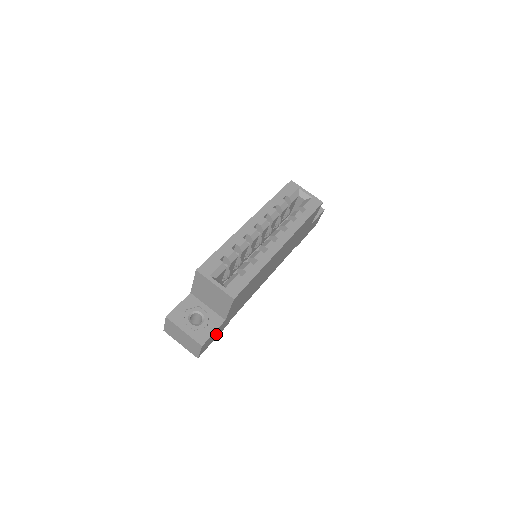
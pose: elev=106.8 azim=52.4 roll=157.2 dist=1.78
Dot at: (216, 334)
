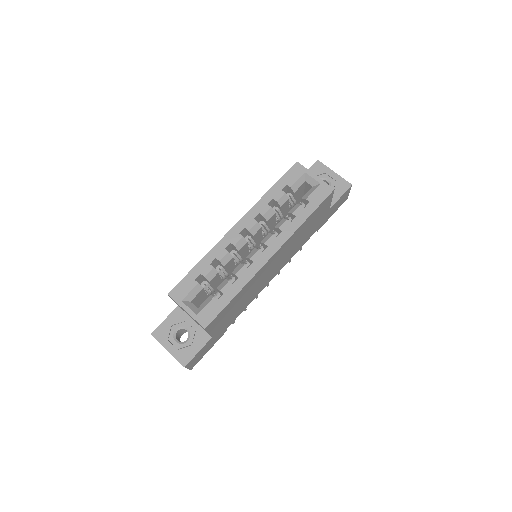
Dot at: (207, 347)
